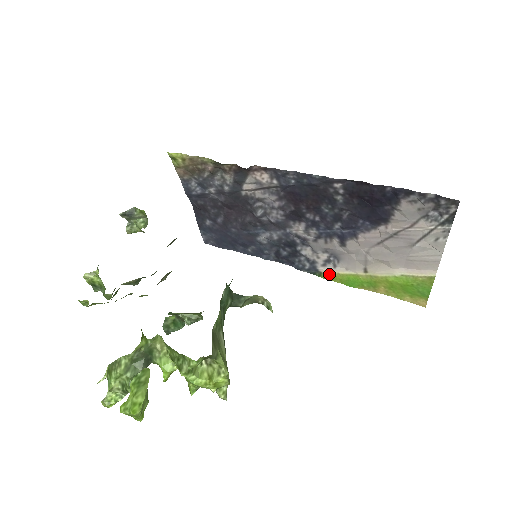
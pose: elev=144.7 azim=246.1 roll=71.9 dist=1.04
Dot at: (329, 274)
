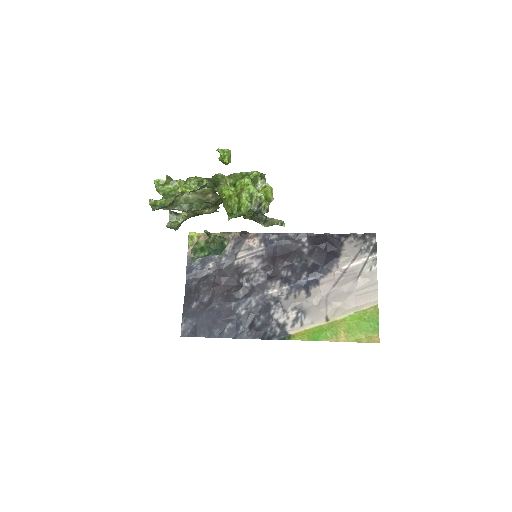
Dot at: (297, 333)
